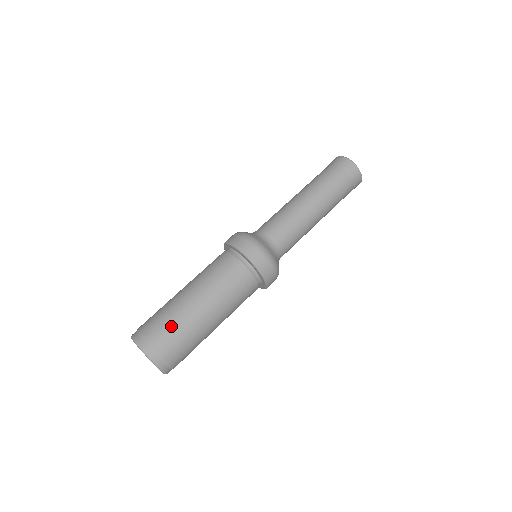
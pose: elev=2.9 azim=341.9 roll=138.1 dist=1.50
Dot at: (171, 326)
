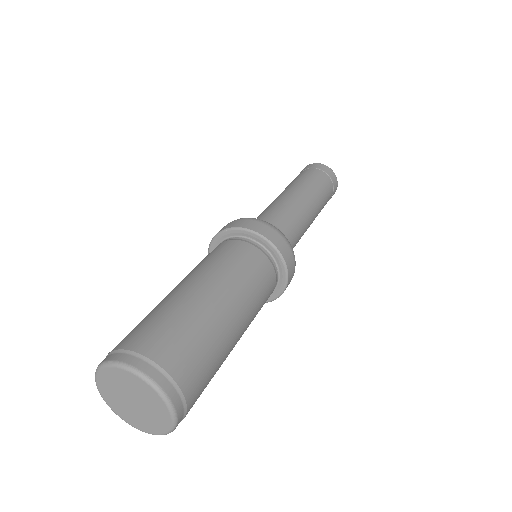
Dot at: (182, 330)
